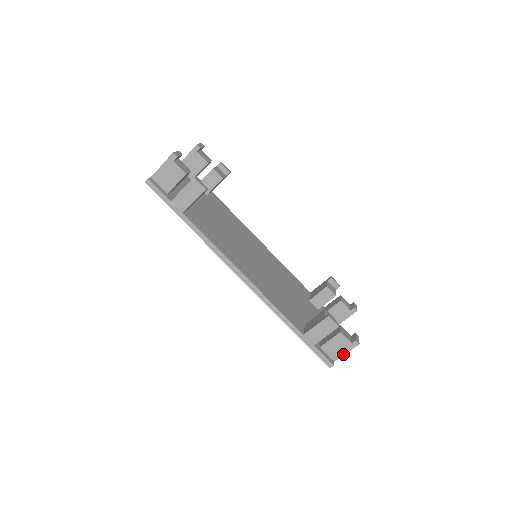
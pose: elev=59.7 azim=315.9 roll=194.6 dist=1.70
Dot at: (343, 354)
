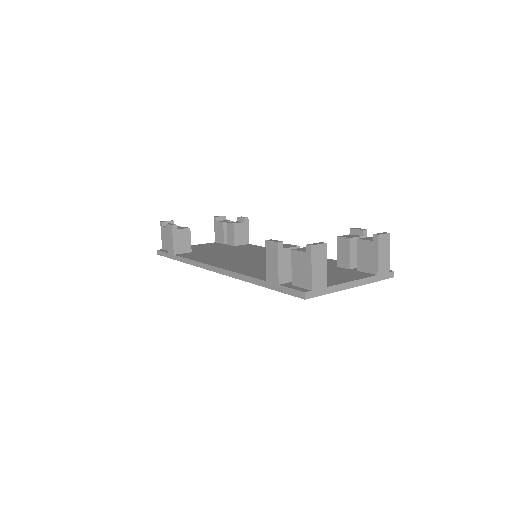
Dot at: (310, 273)
